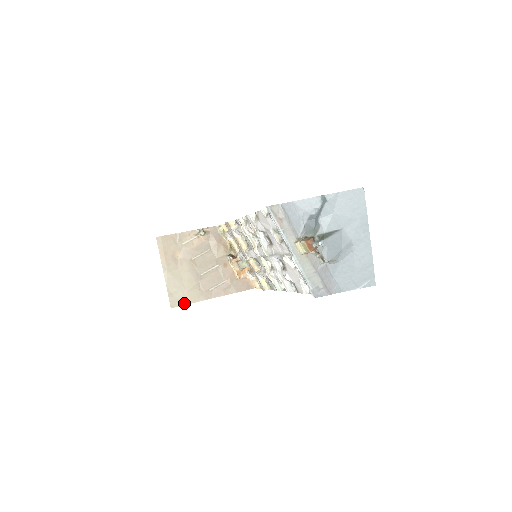
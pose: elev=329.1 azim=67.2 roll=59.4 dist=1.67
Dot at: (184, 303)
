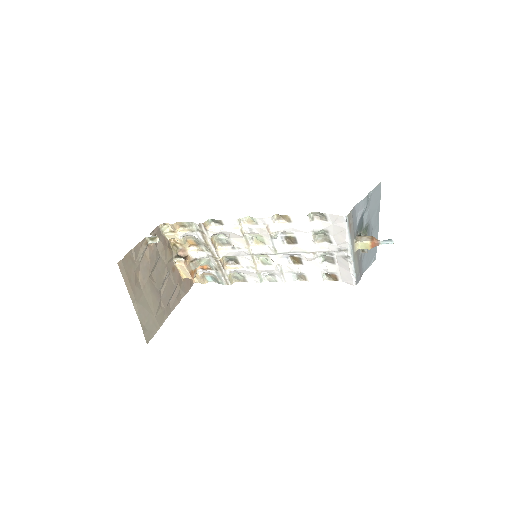
Dot at: (155, 332)
